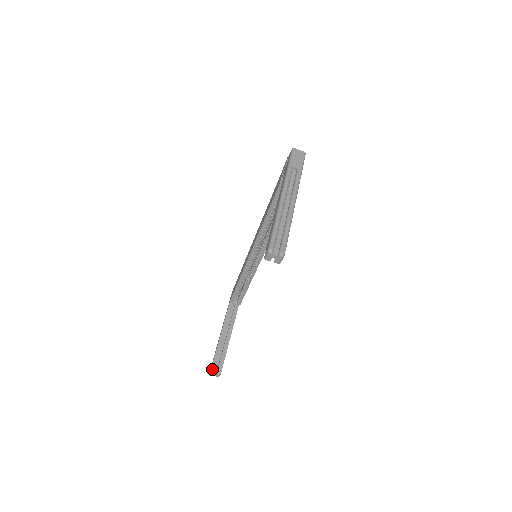
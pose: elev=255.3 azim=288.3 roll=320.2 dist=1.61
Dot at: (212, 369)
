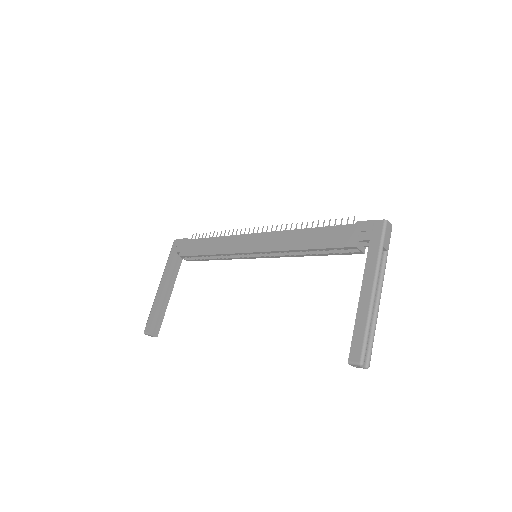
Dot at: (150, 331)
